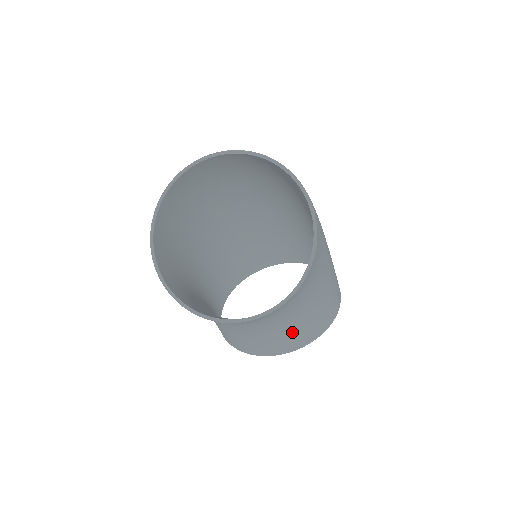
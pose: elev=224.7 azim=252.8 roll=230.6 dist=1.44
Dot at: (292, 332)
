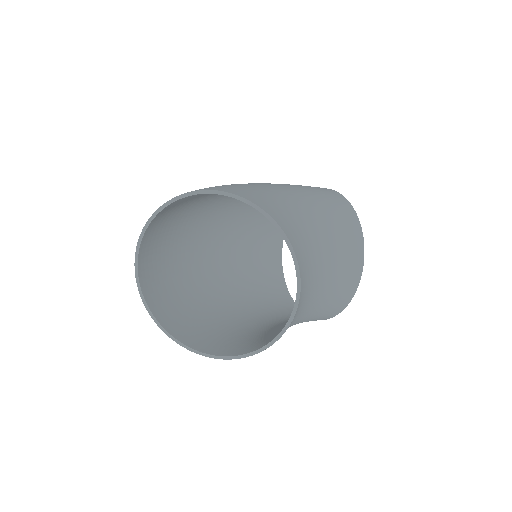
Dot at: (342, 262)
